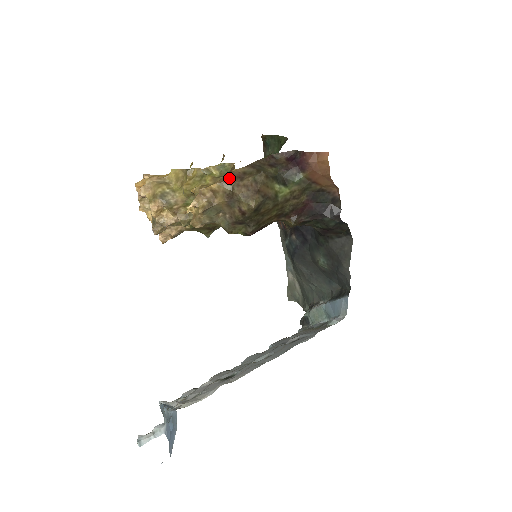
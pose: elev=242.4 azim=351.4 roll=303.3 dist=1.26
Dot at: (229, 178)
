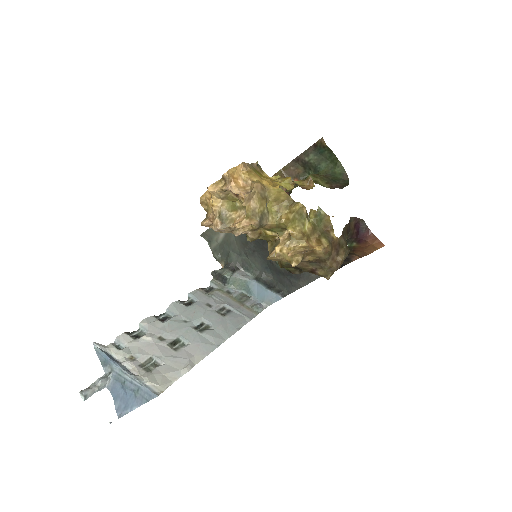
Dot at: (331, 248)
